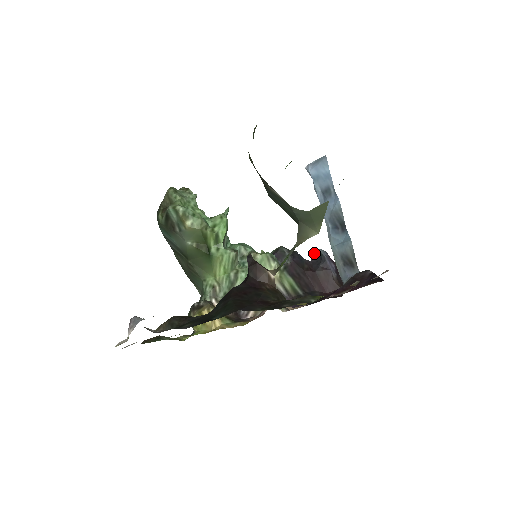
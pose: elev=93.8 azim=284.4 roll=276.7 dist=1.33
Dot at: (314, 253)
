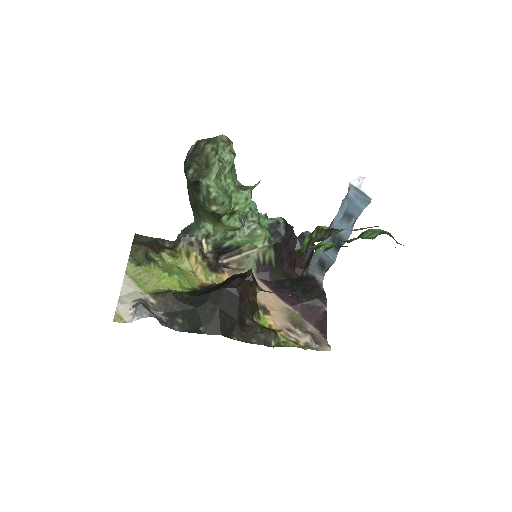
Dot at: (304, 235)
